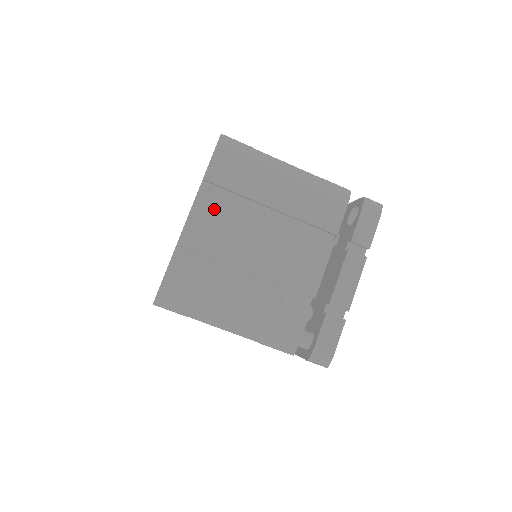
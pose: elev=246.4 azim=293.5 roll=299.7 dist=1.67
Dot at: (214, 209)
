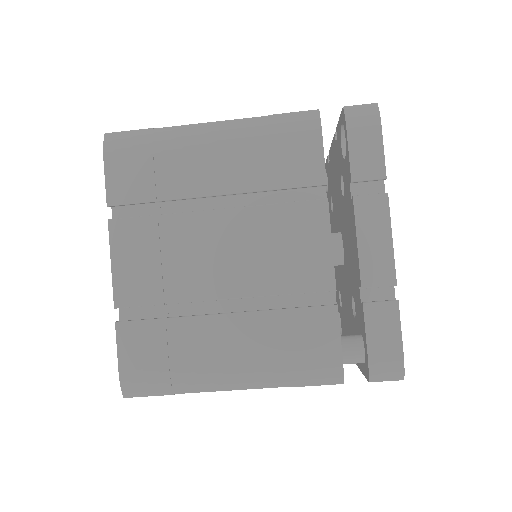
Dot at: (139, 238)
